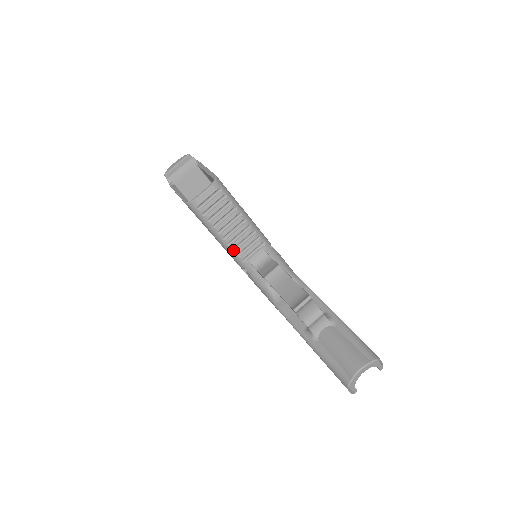
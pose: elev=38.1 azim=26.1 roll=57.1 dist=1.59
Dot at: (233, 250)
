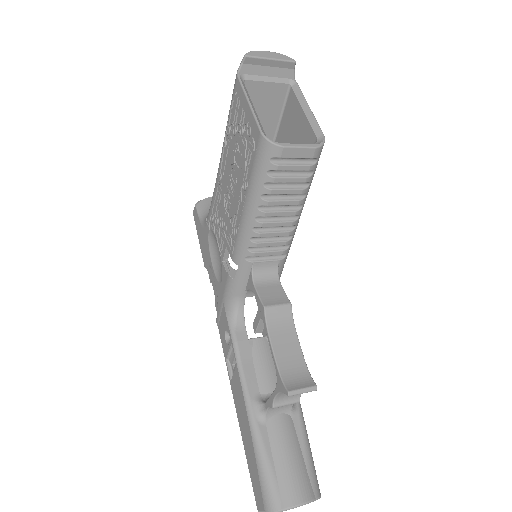
Dot at: (251, 238)
